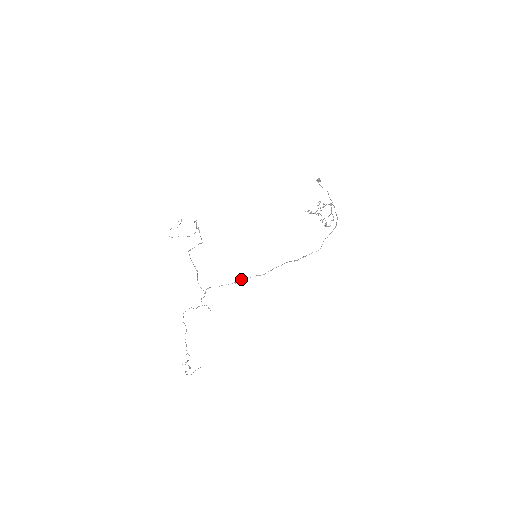
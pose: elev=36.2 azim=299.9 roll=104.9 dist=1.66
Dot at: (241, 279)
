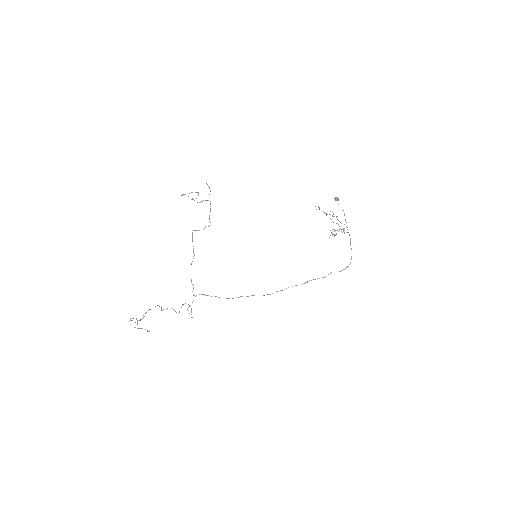
Dot at: (236, 297)
